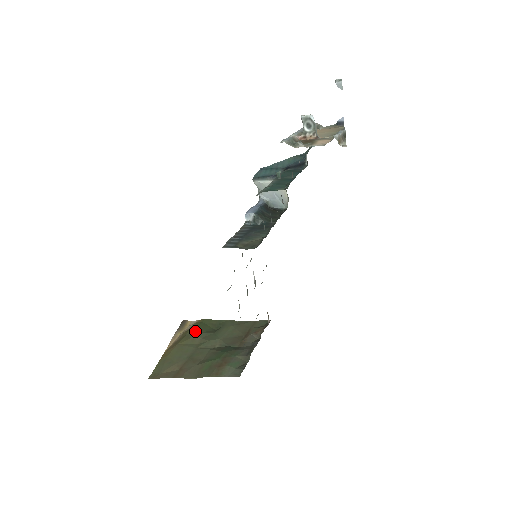
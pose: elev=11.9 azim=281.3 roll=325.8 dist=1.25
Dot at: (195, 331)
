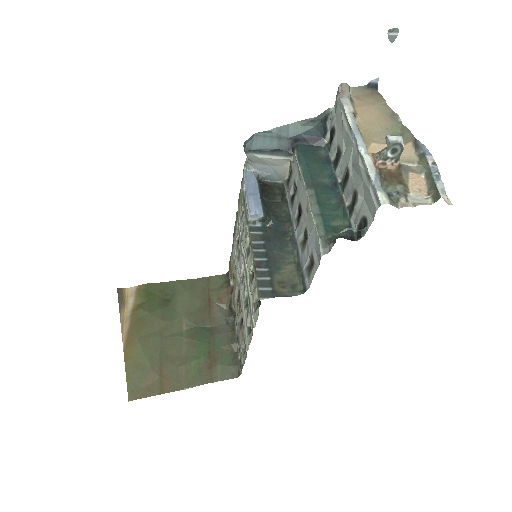
Dot at: (148, 310)
